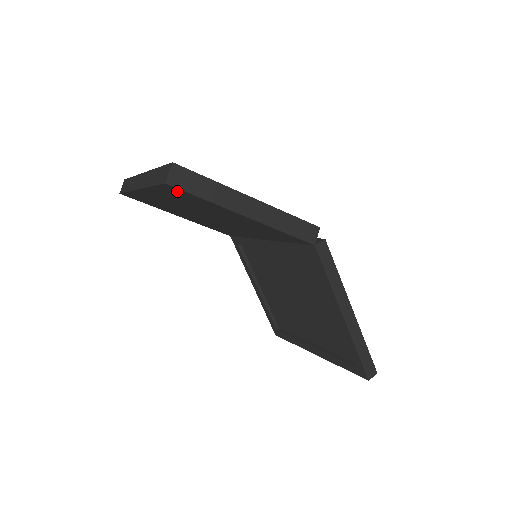
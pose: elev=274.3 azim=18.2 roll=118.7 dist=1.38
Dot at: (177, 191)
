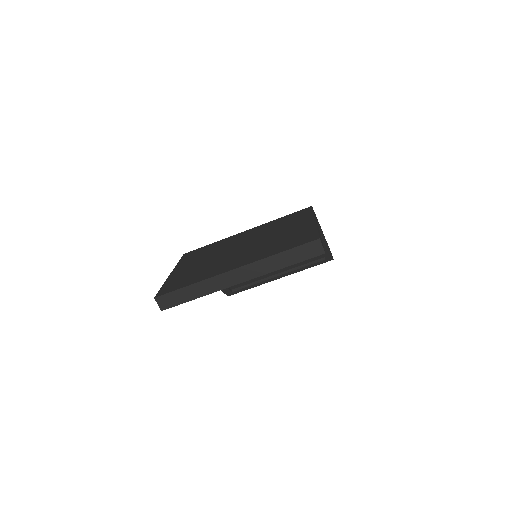
Dot at: occluded
